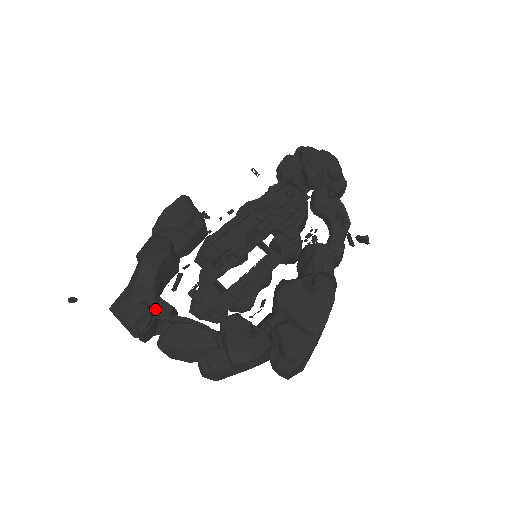
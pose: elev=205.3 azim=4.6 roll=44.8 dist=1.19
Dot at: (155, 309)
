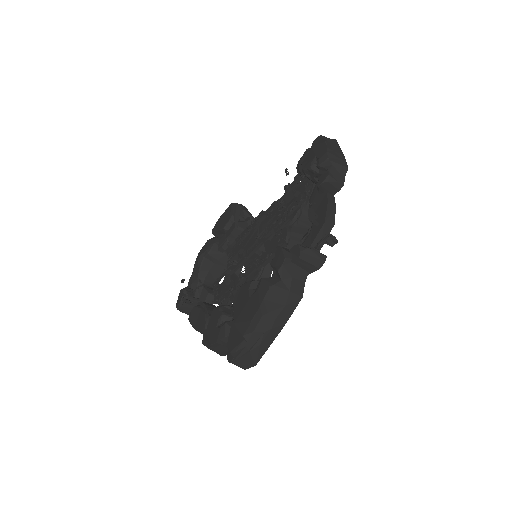
Dot at: (195, 294)
